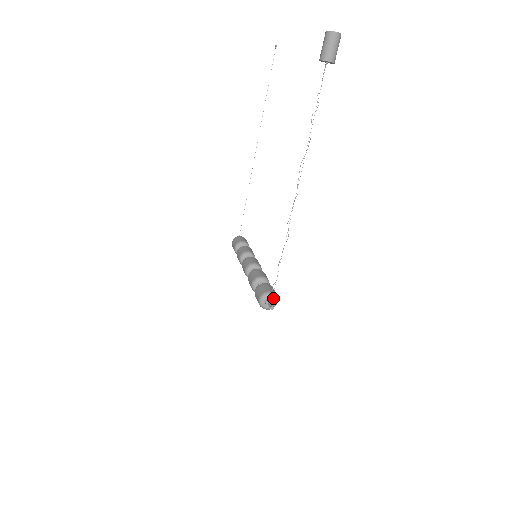
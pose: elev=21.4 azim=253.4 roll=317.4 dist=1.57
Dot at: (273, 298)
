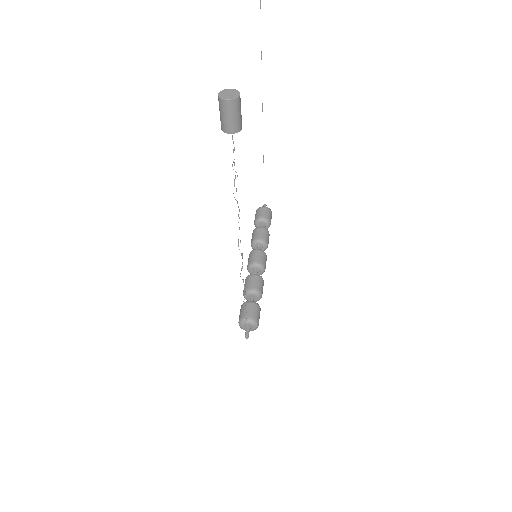
Dot at: (251, 324)
